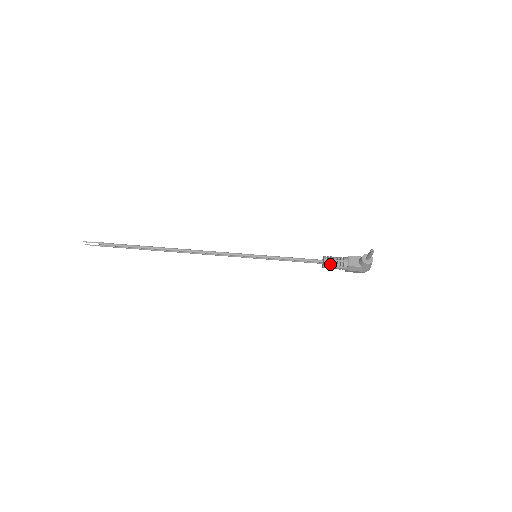
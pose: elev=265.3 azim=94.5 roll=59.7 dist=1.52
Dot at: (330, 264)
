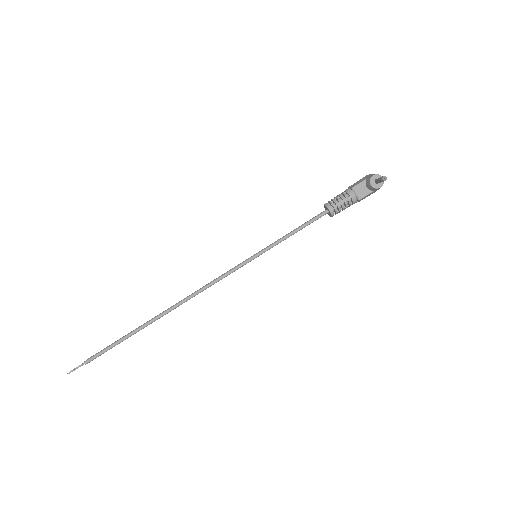
Dot at: (337, 209)
